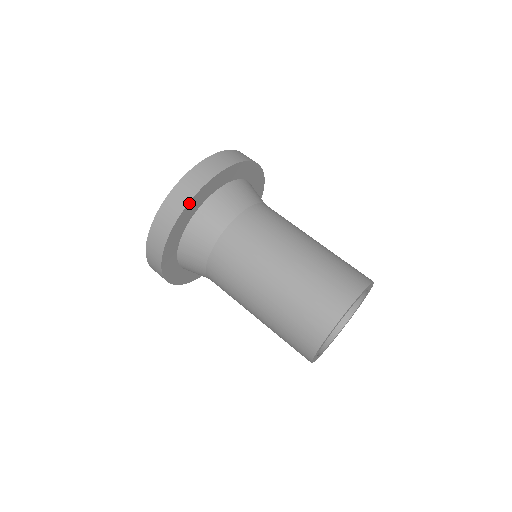
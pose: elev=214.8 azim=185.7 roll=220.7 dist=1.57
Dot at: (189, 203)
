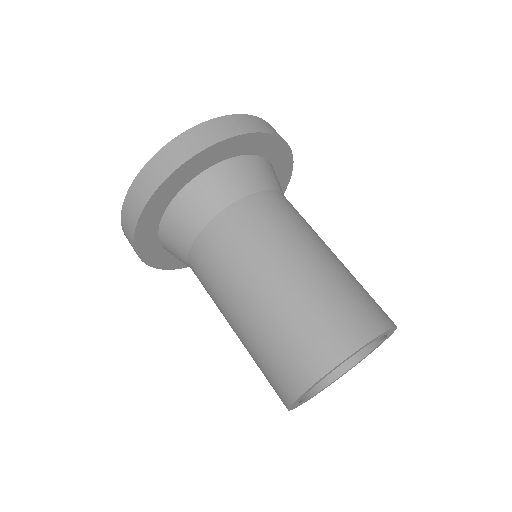
Dot at: (218, 143)
